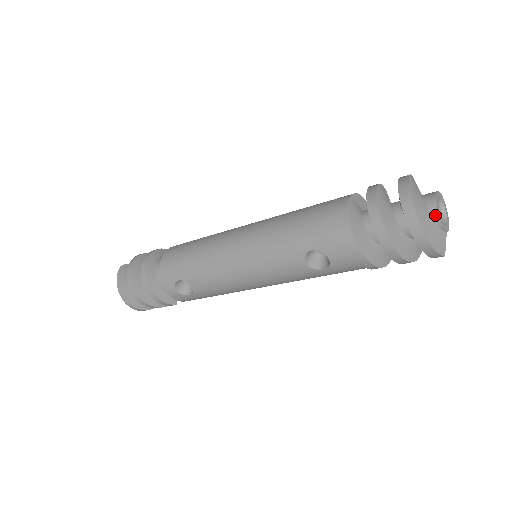
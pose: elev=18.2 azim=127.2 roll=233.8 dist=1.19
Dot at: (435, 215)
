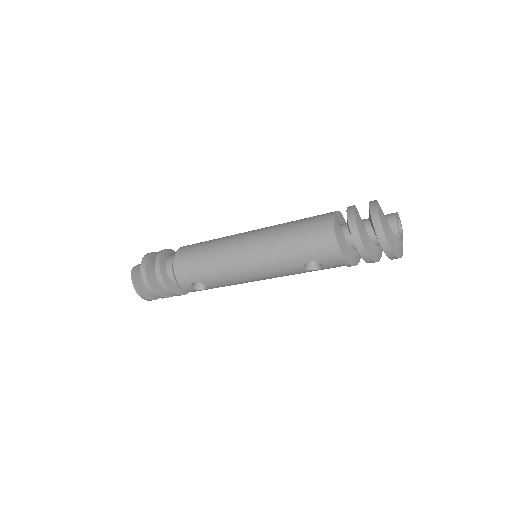
Dot at: (397, 234)
